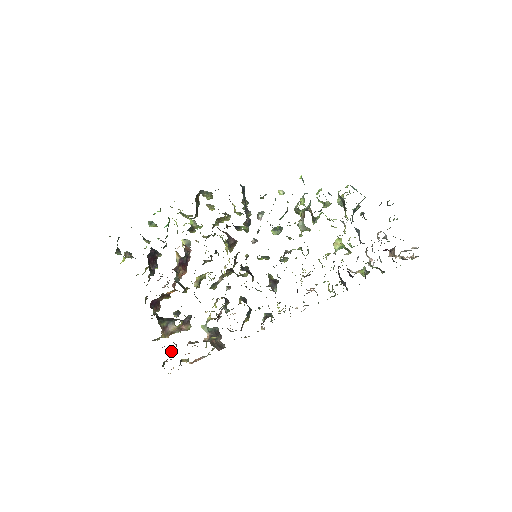
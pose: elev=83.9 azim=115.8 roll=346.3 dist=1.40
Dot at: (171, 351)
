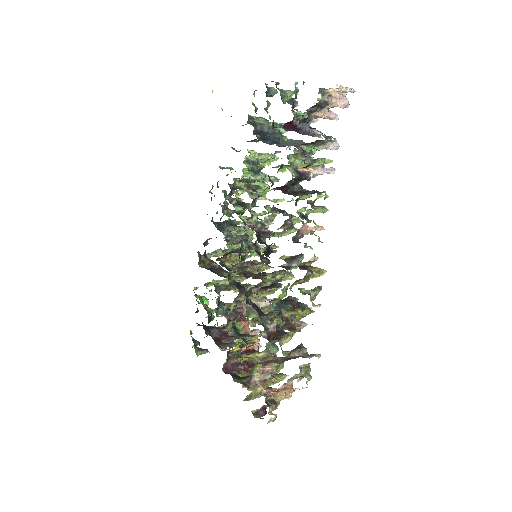
Dot at: occluded
